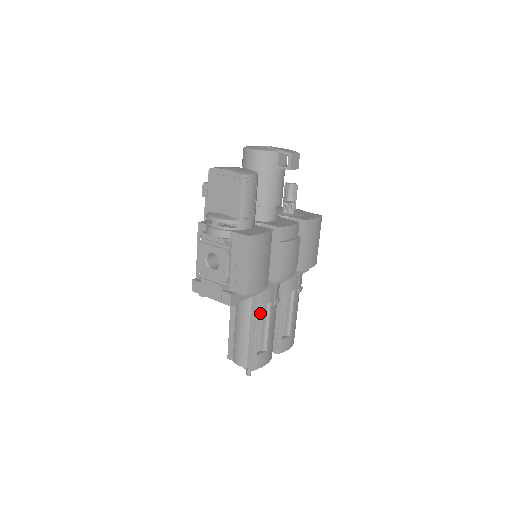
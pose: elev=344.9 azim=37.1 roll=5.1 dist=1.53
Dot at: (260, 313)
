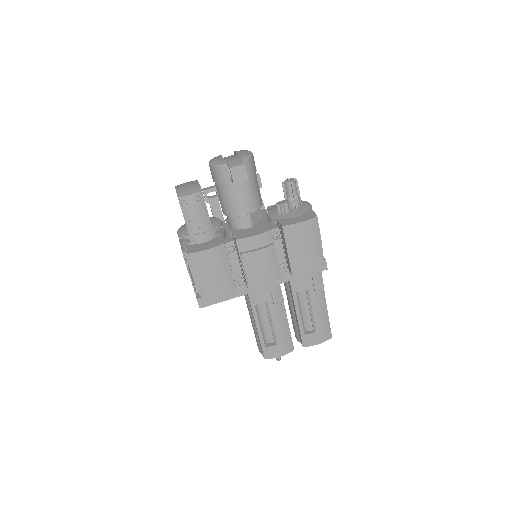
Dot at: (256, 311)
